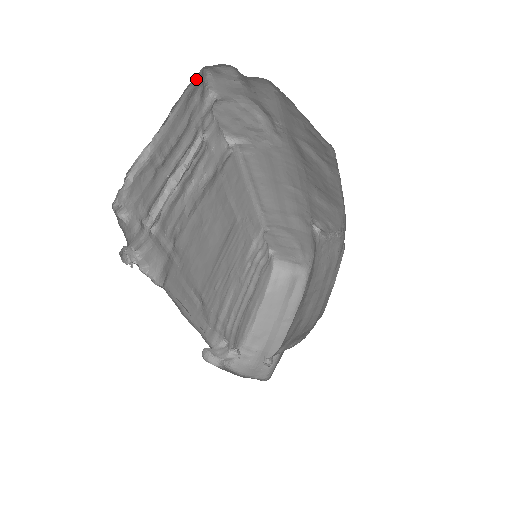
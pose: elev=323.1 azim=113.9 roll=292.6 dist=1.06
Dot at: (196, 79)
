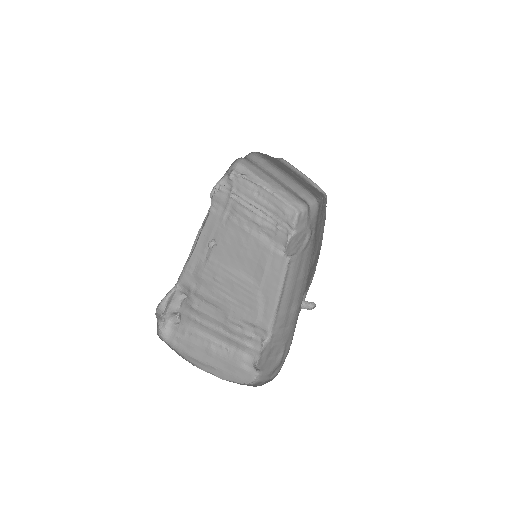
Dot at: (291, 209)
